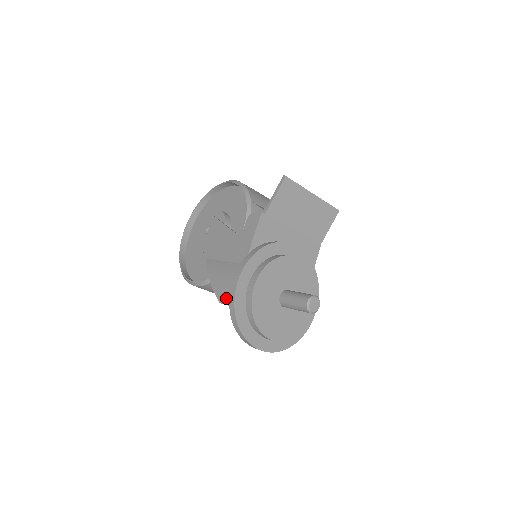
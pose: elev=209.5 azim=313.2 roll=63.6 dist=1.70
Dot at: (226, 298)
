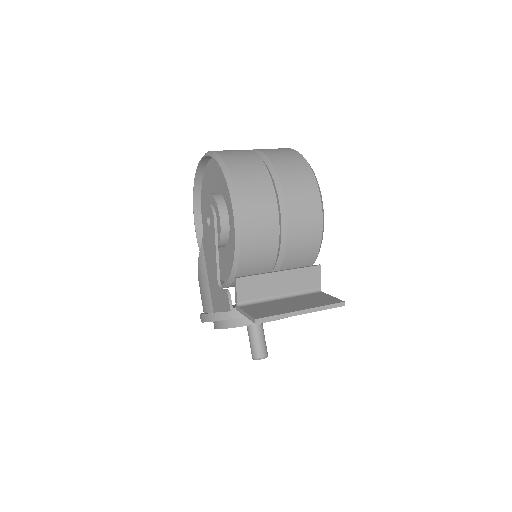
Dot at: occluded
